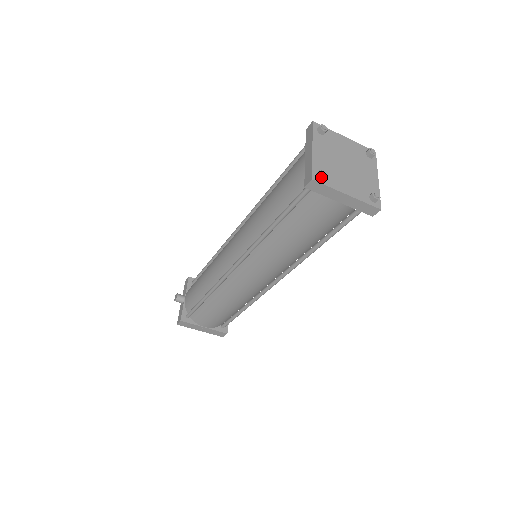
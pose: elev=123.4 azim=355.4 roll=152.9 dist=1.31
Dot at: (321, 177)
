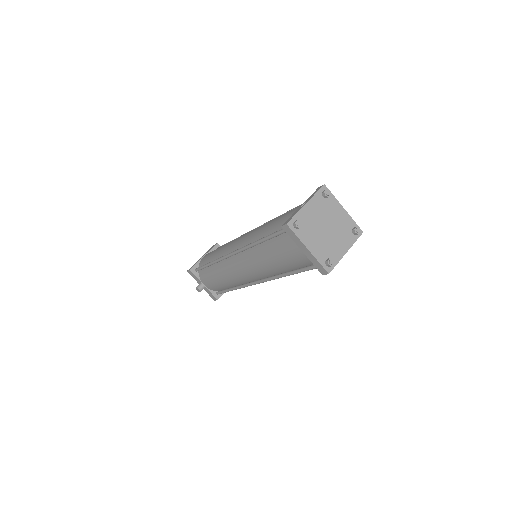
Dot at: (331, 266)
